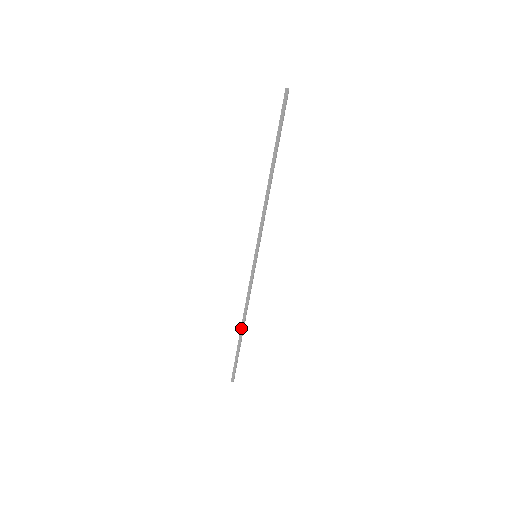
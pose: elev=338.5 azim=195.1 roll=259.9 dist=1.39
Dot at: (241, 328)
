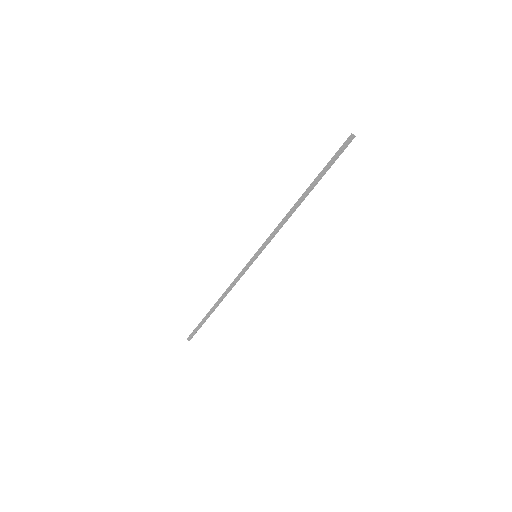
Dot at: (217, 306)
